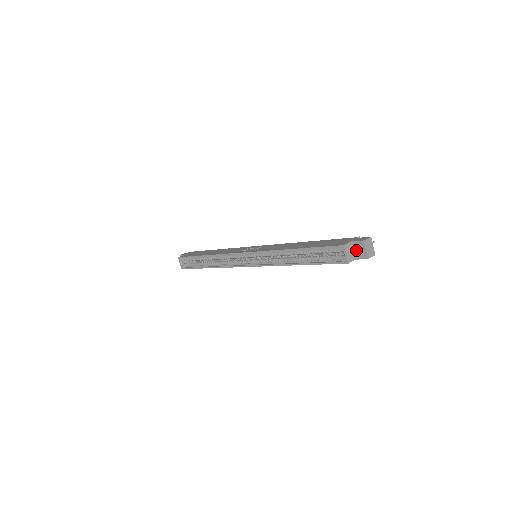
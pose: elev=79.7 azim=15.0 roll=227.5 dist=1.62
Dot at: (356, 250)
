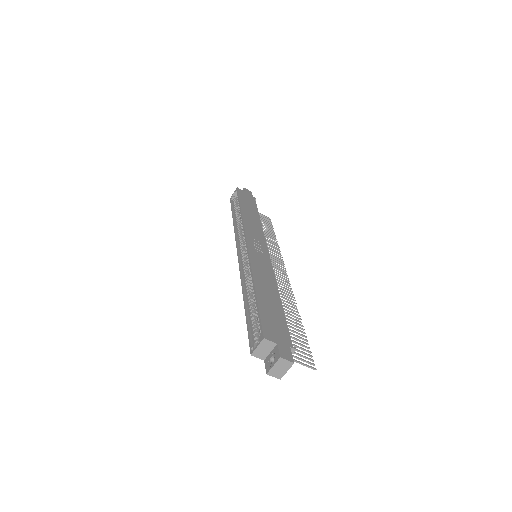
Dot at: (271, 355)
